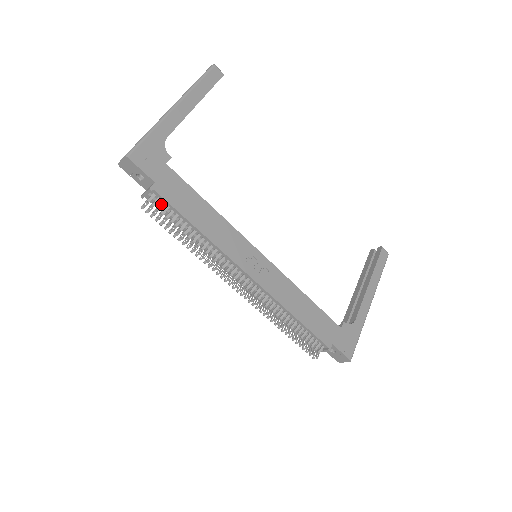
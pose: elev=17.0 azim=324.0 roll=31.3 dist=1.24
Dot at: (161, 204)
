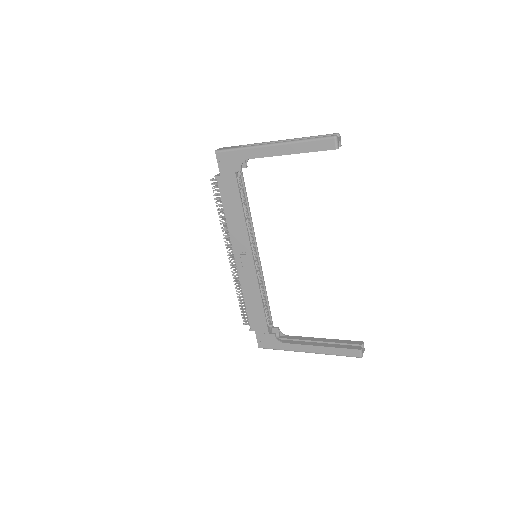
Dot at: (219, 187)
